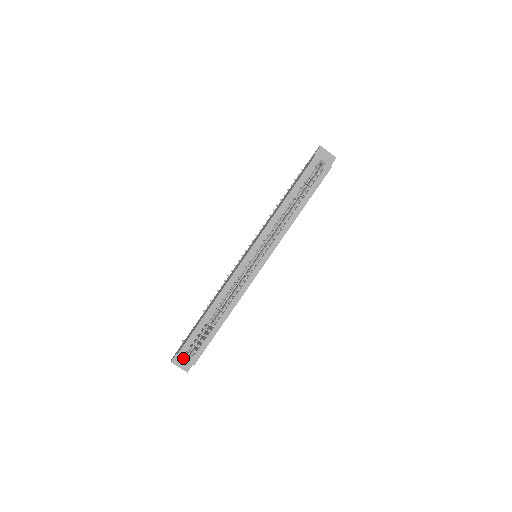
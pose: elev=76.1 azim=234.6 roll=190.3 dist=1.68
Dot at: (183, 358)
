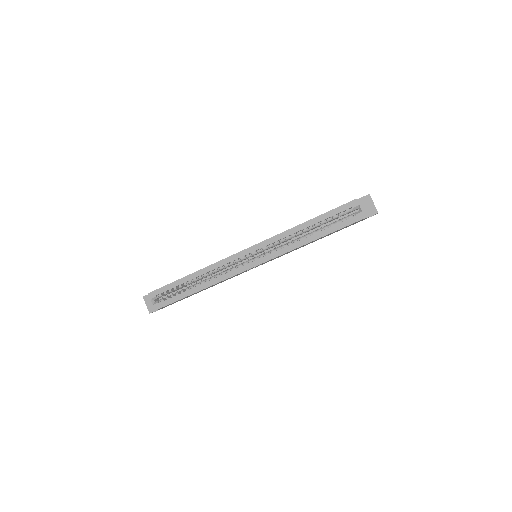
Dot at: (151, 299)
